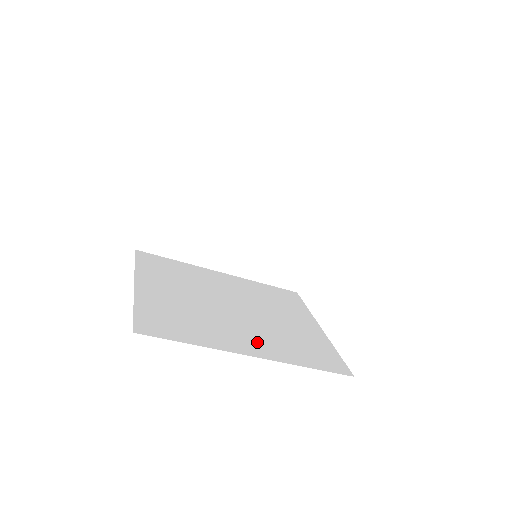
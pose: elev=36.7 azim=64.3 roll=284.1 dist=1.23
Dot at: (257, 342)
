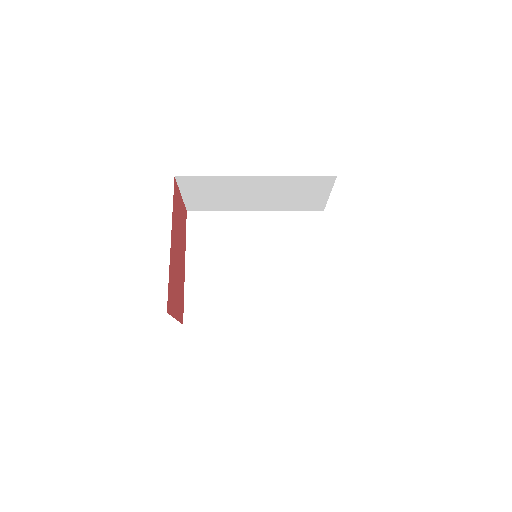
Dot at: (262, 307)
